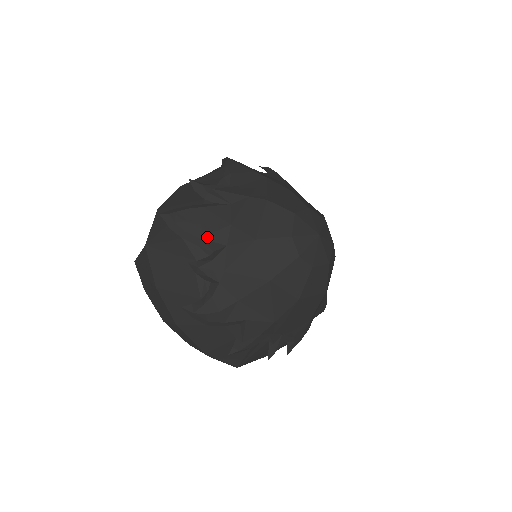
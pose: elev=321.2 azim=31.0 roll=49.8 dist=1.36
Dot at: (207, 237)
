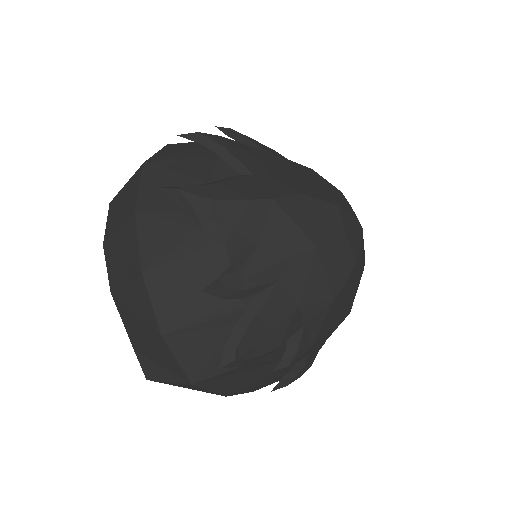
Dot at: (284, 339)
